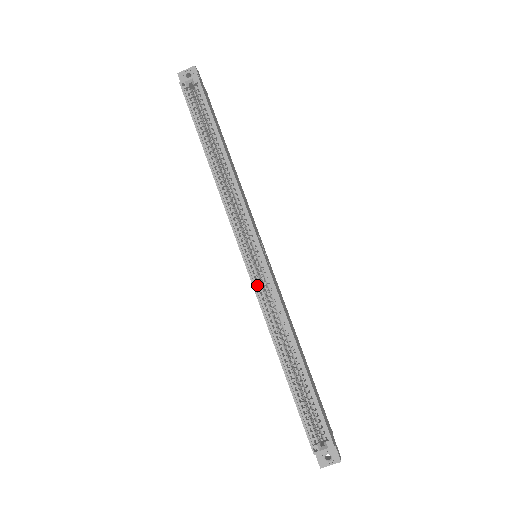
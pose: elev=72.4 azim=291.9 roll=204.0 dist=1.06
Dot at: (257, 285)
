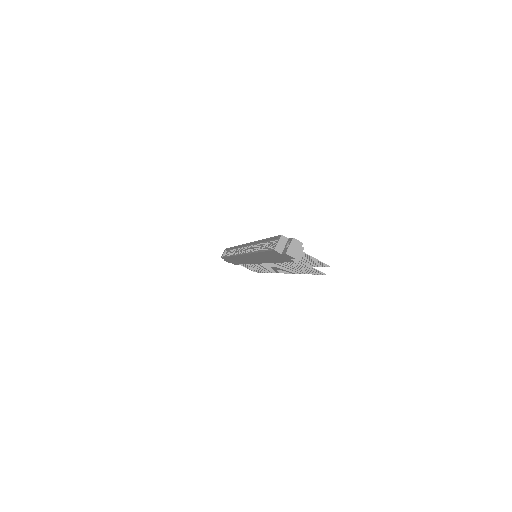
Dot at: occluded
